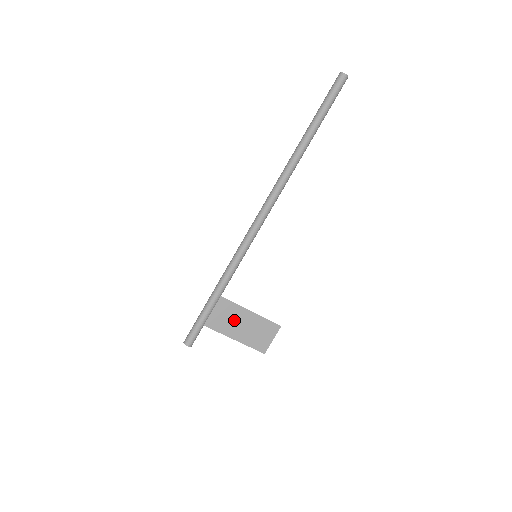
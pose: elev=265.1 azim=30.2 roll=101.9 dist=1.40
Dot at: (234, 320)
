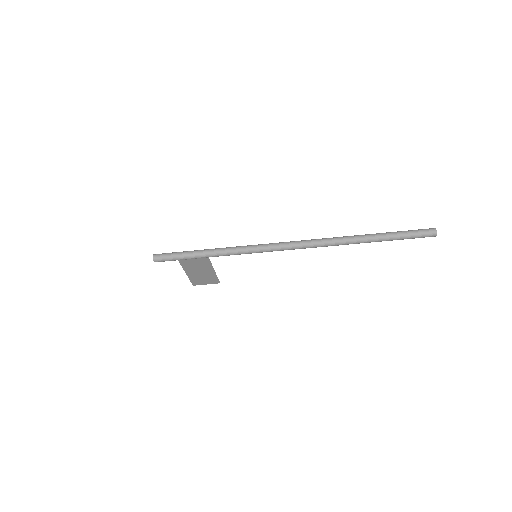
Dot at: (199, 268)
